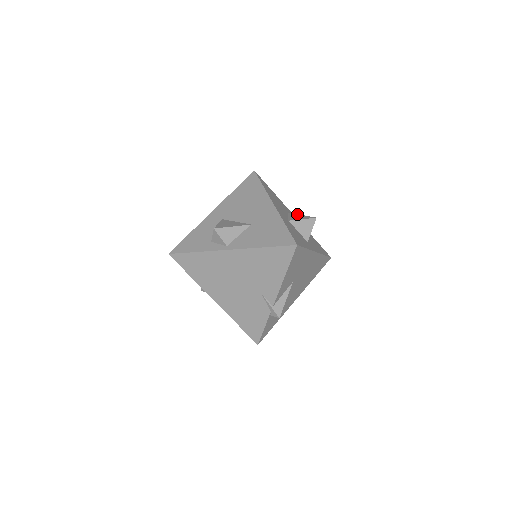
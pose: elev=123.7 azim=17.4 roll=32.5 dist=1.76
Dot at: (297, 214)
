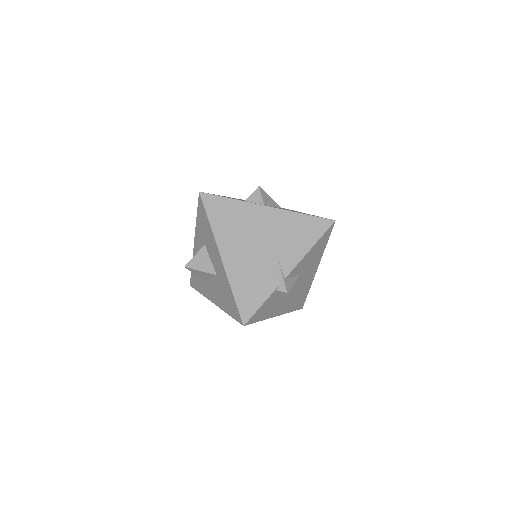
Dot at: occluded
